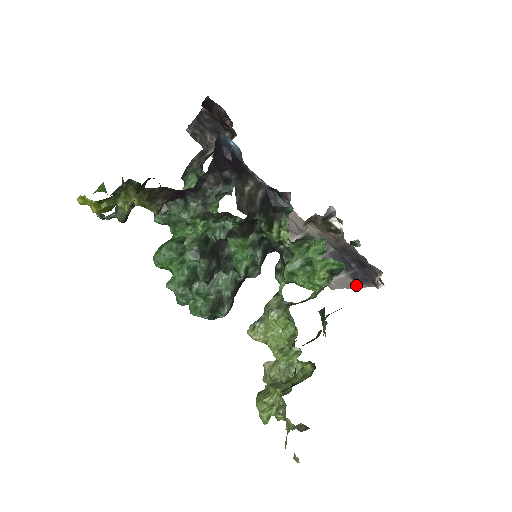
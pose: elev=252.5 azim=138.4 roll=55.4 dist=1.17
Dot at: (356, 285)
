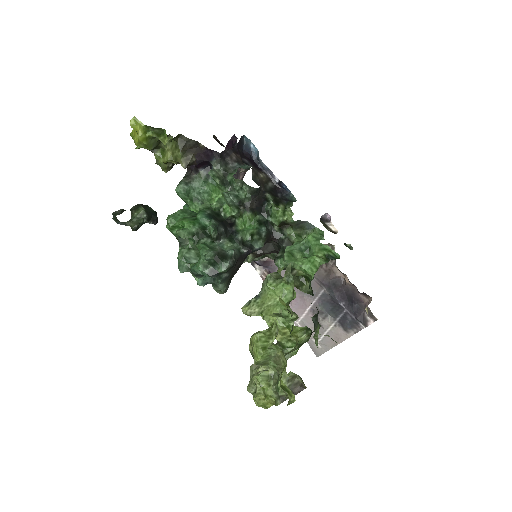
Dot at: (344, 336)
